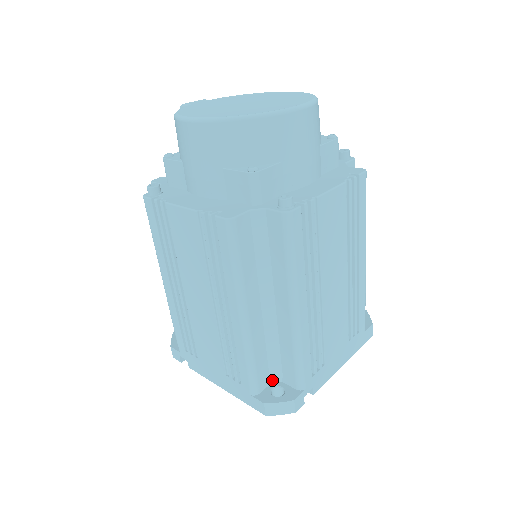
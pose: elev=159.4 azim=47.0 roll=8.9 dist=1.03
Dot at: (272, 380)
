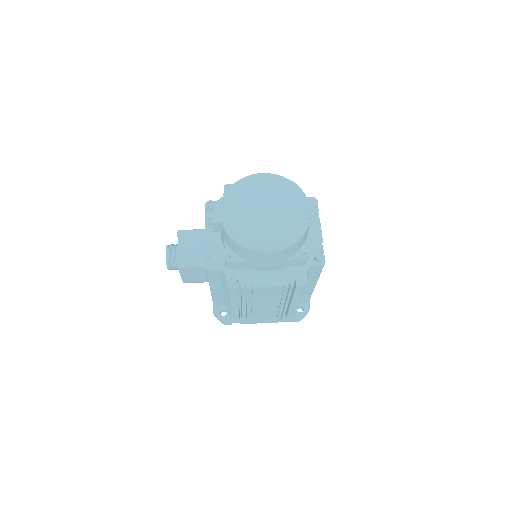
Dot at: occluded
